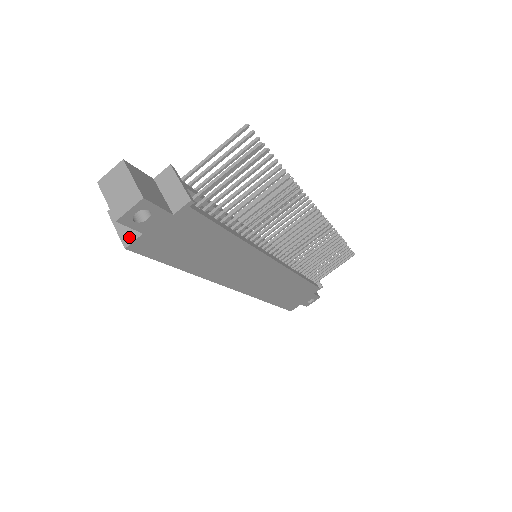
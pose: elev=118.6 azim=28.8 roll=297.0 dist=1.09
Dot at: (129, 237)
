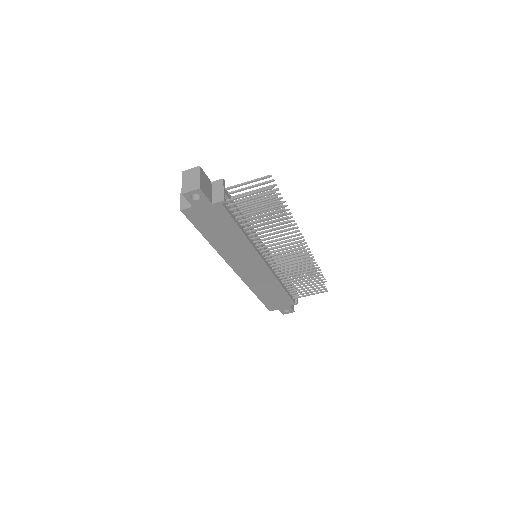
Dot at: (185, 205)
